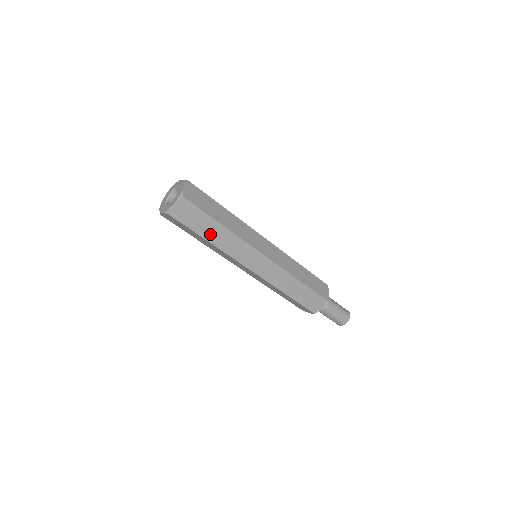
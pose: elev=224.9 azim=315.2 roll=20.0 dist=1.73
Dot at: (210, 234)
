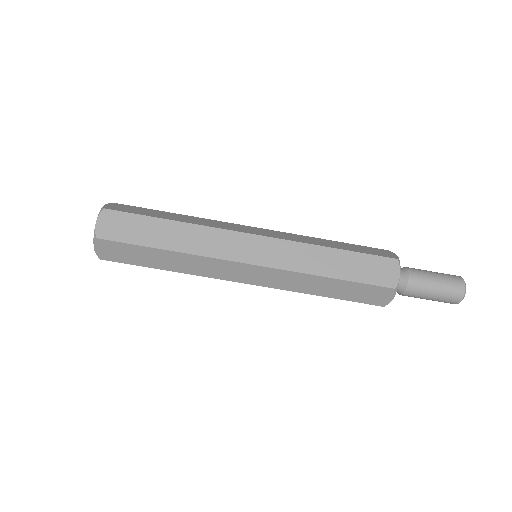
Dot at: (161, 263)
